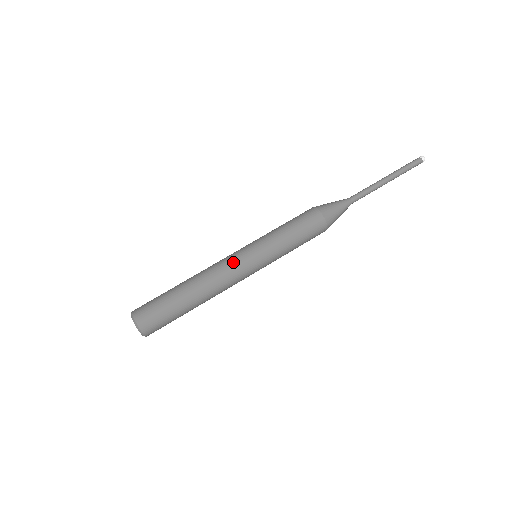
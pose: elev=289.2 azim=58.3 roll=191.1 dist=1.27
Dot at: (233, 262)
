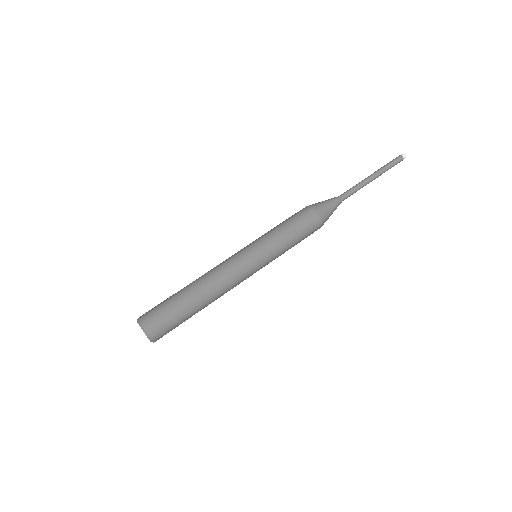
Dot at: (230, 258)
